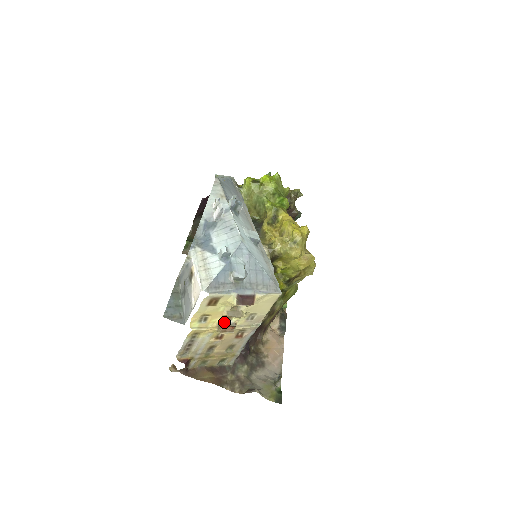
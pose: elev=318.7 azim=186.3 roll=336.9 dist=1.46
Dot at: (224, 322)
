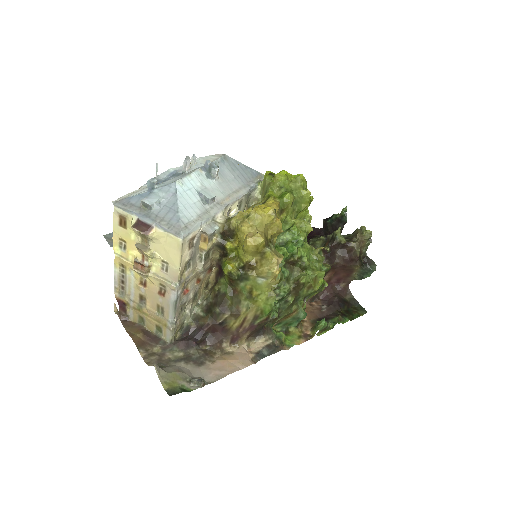
Dot at: (143, 262)
